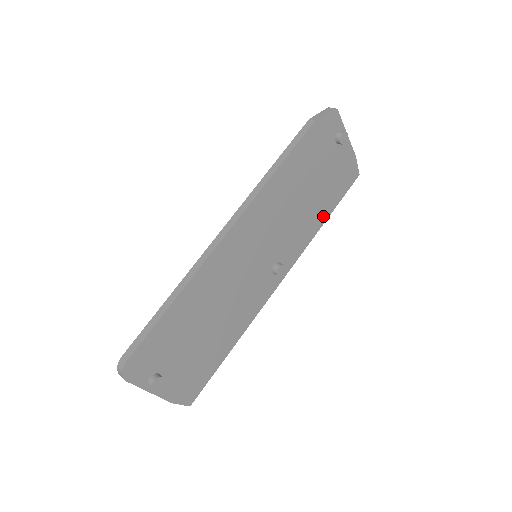
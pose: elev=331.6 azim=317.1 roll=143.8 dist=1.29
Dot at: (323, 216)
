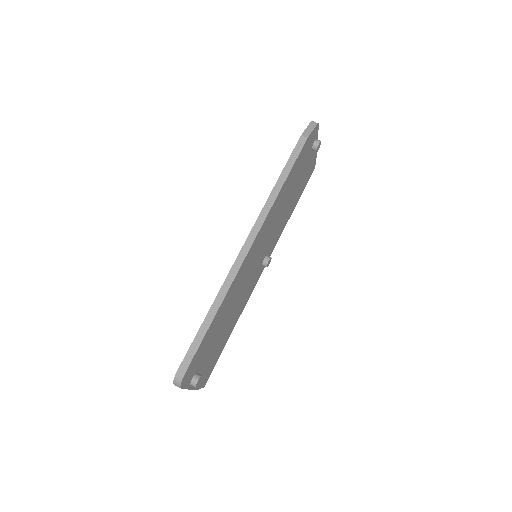
Dot at: (292, 209)
